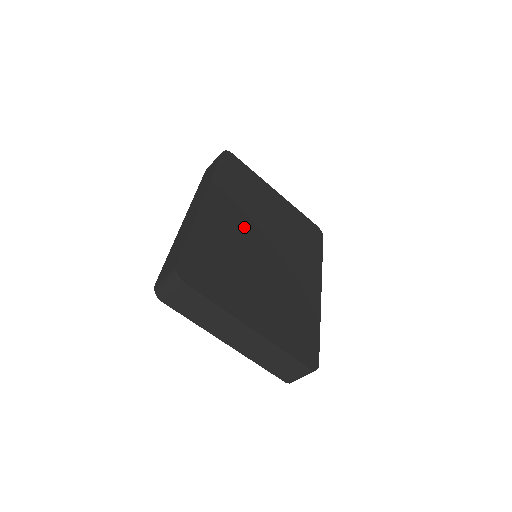
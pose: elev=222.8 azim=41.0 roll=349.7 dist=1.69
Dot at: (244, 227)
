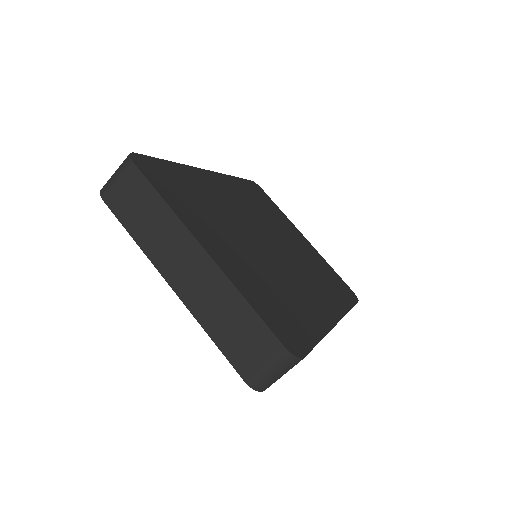
Dot at: (247, 214)
